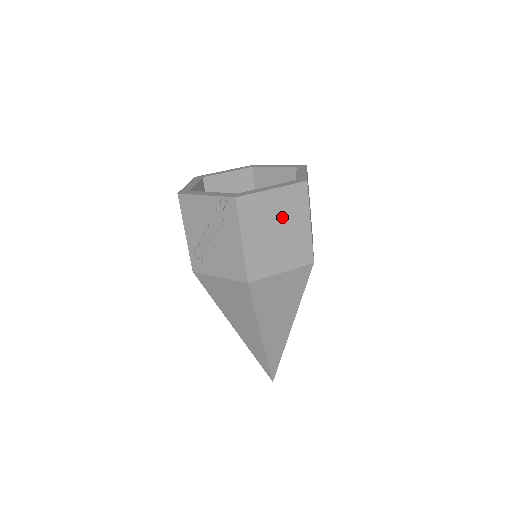
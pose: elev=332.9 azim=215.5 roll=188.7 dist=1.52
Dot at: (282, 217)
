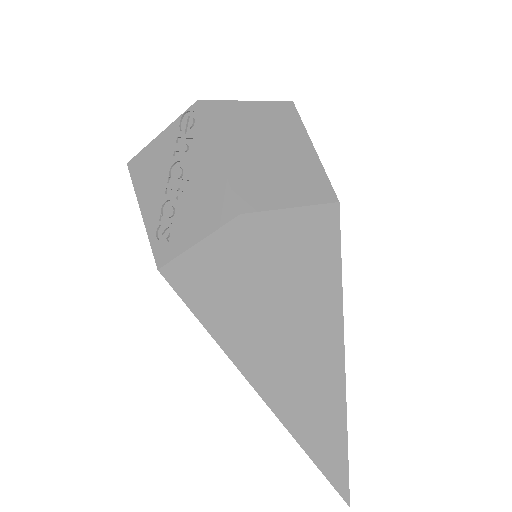
Dot at: (271, 135)
